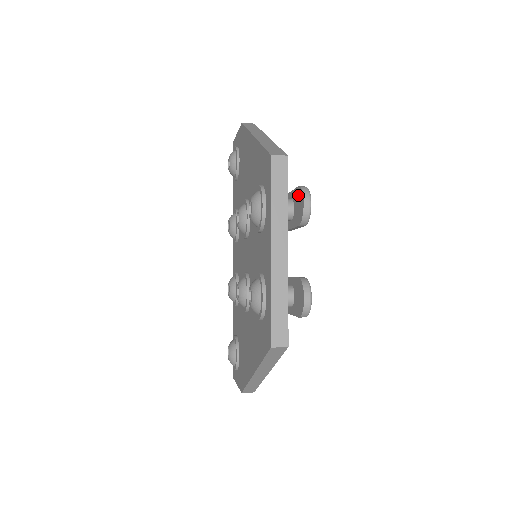
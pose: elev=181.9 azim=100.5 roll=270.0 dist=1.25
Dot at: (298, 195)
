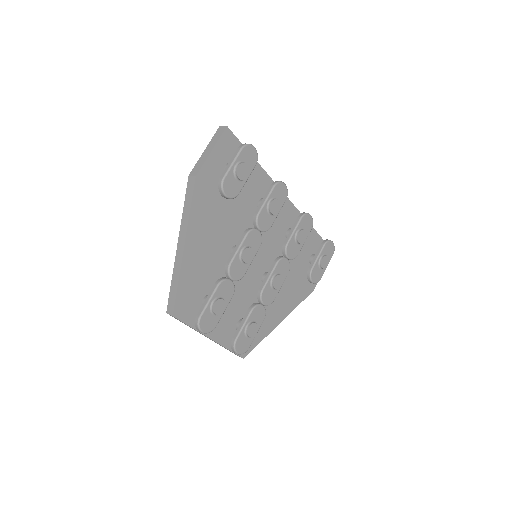
Dot at: occluded
